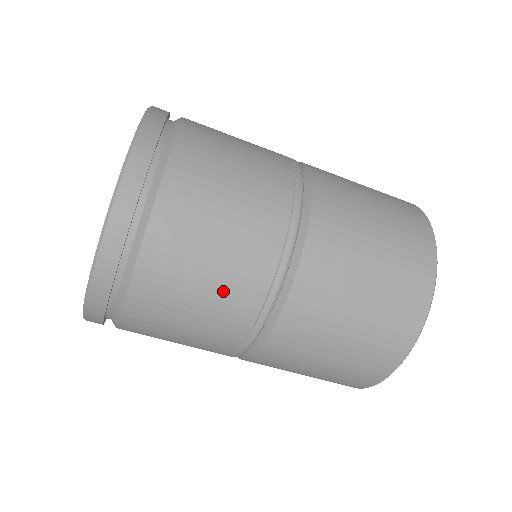
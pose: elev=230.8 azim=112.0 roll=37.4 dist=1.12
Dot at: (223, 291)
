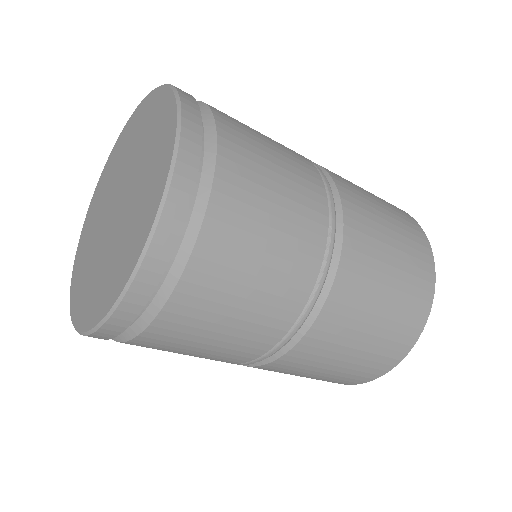
Dot at: (214, 355)
